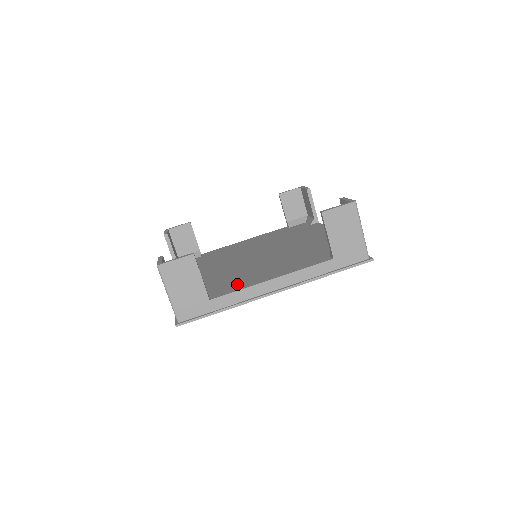
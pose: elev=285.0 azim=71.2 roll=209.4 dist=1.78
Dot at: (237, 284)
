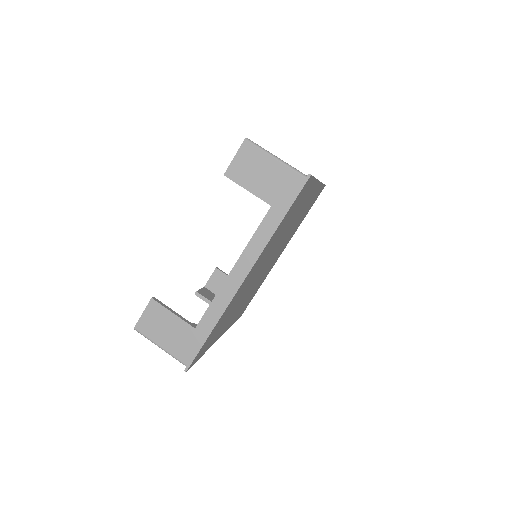
Dot at: occluded
